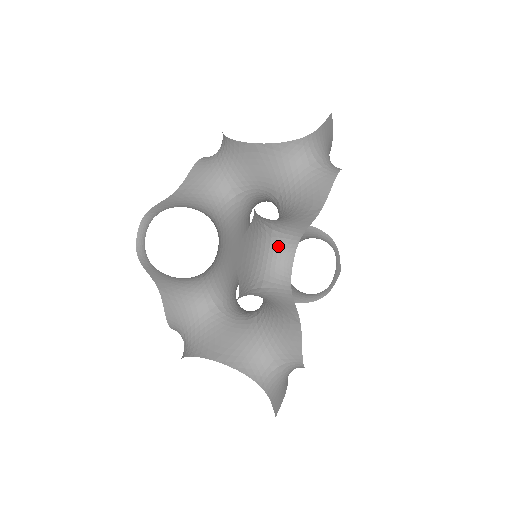
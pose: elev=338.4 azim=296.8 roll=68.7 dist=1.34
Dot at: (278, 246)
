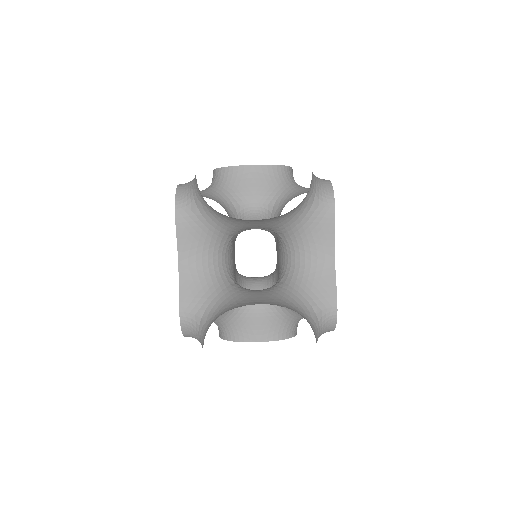
Dot at: (324, 323)
